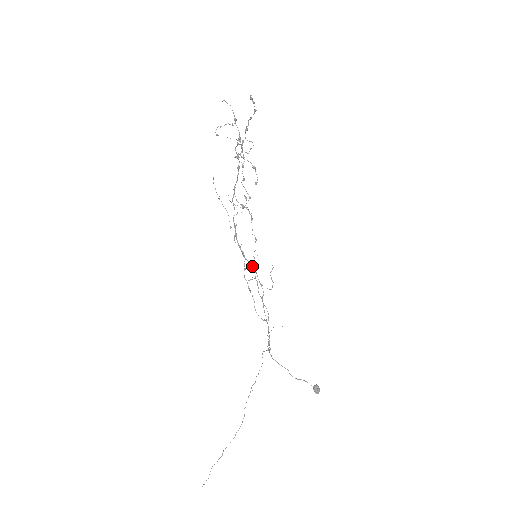
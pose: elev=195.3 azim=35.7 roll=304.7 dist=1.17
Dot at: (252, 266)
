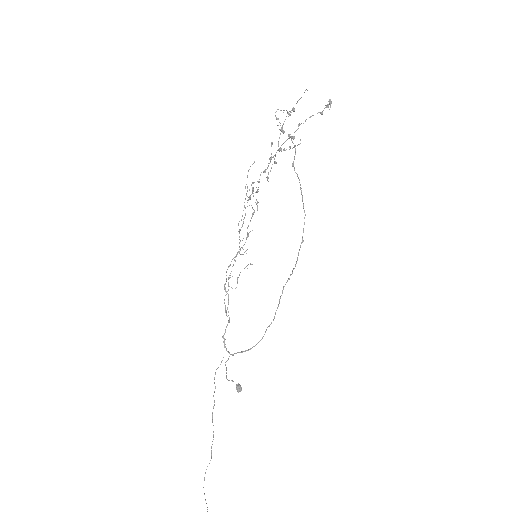
Dot at: (292, 273)
